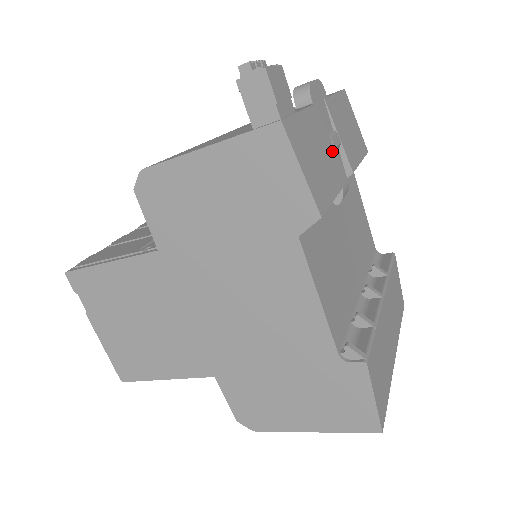
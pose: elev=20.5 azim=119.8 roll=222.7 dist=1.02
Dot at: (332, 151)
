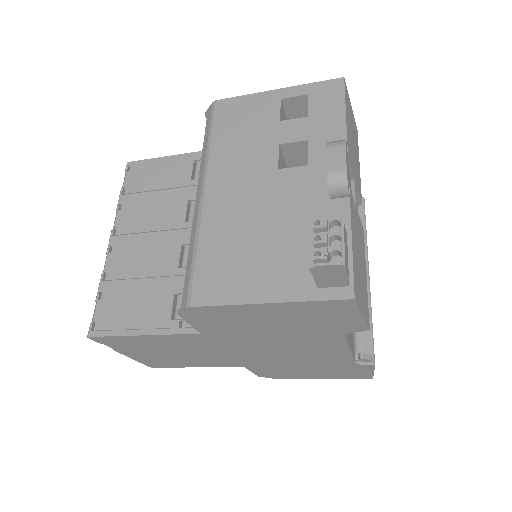
Dot at: (358, 223)
